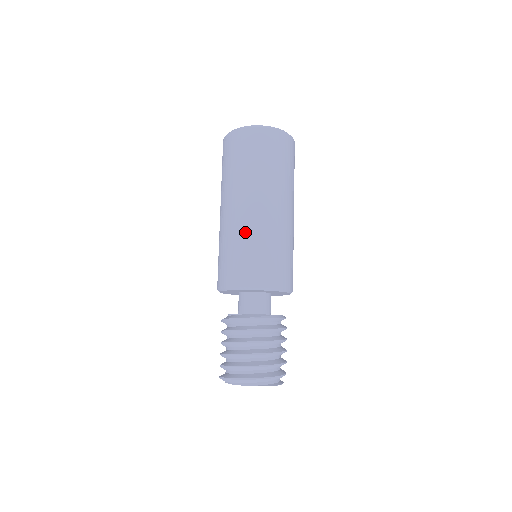
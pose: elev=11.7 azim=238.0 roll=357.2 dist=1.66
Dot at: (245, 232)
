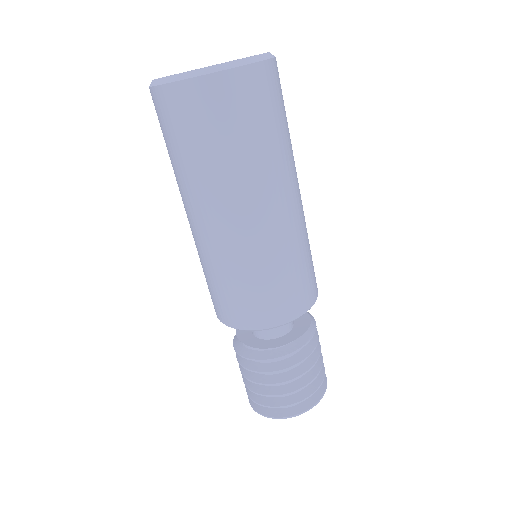
Dot at: (280, 249)
